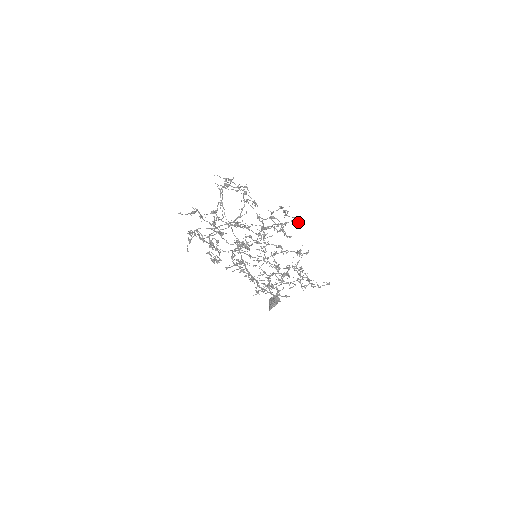
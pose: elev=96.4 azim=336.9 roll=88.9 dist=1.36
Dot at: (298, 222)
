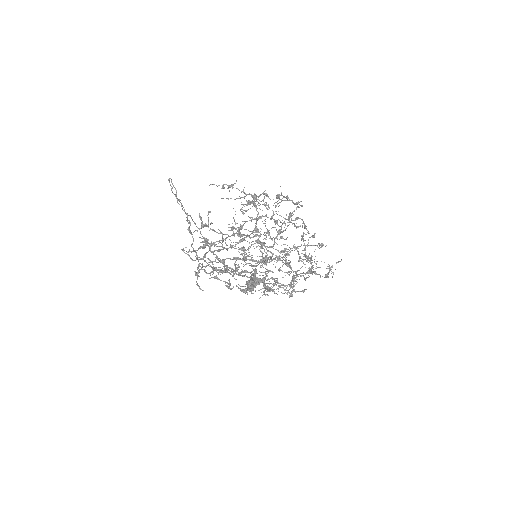
Dot at: (302, 206)
